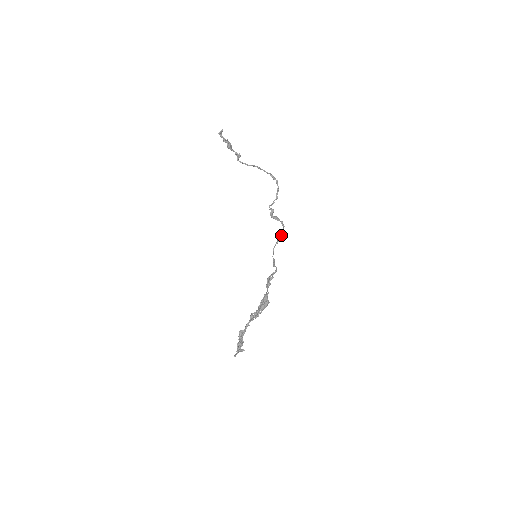
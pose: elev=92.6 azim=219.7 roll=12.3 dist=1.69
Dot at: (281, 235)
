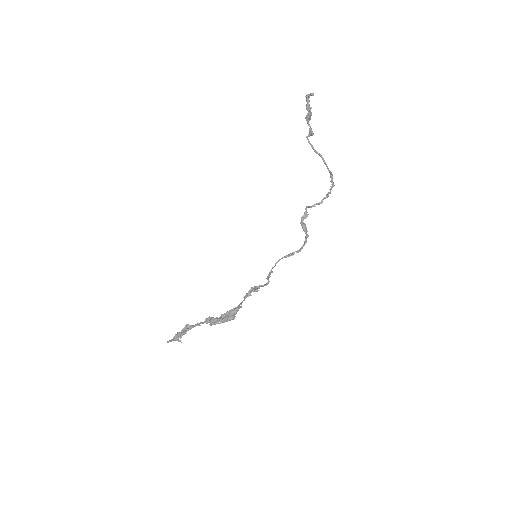
Dot at: (296, 251)
